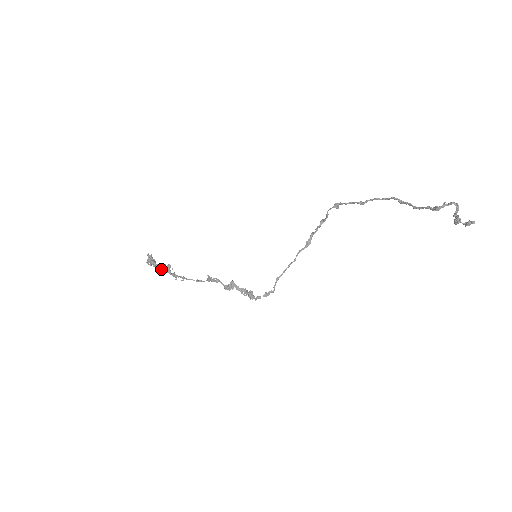
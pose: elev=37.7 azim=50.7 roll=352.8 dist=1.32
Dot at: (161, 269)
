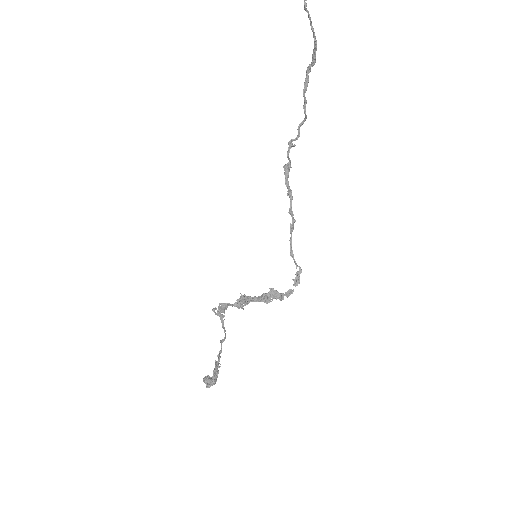
Dot at: (215, 377)
